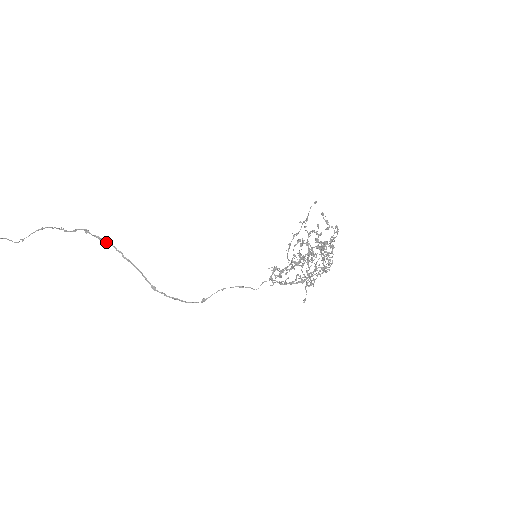
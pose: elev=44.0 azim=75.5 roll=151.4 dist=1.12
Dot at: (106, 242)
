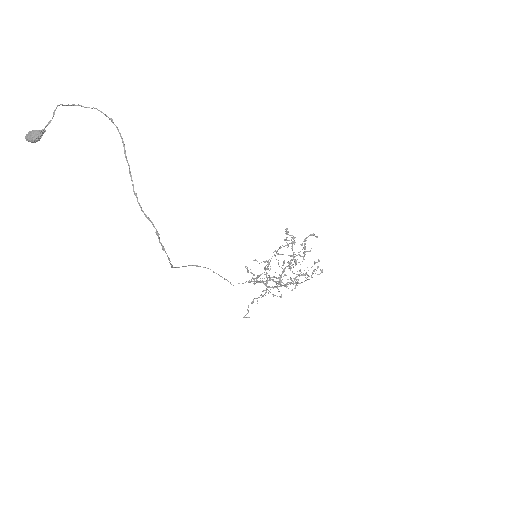
Dot at: (166, 253)
